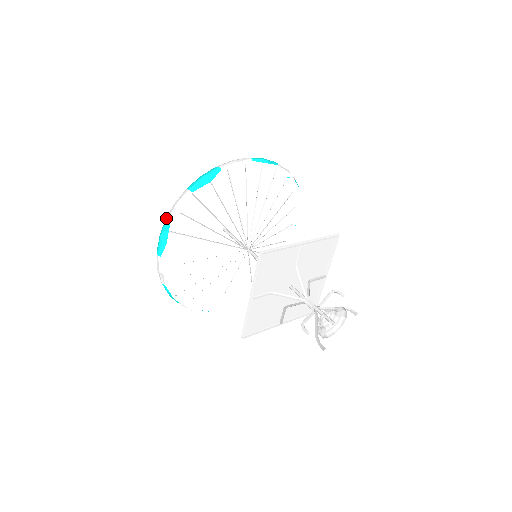
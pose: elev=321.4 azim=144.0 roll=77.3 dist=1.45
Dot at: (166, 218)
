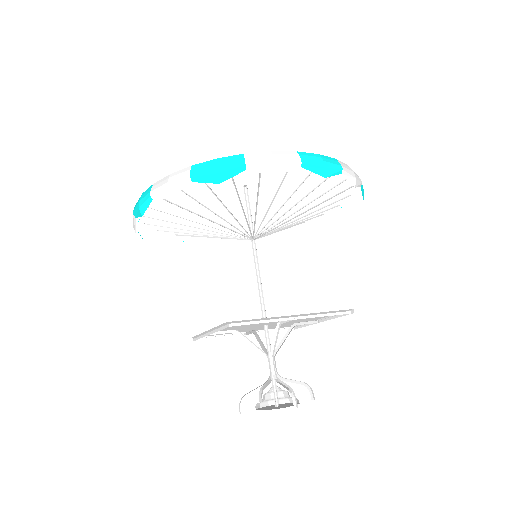
Dot at: (152, 186)
